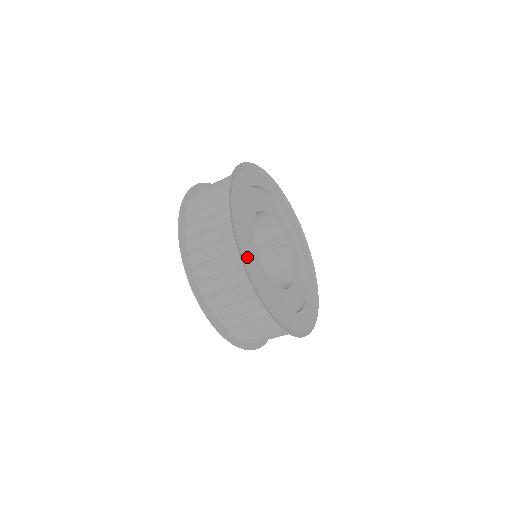
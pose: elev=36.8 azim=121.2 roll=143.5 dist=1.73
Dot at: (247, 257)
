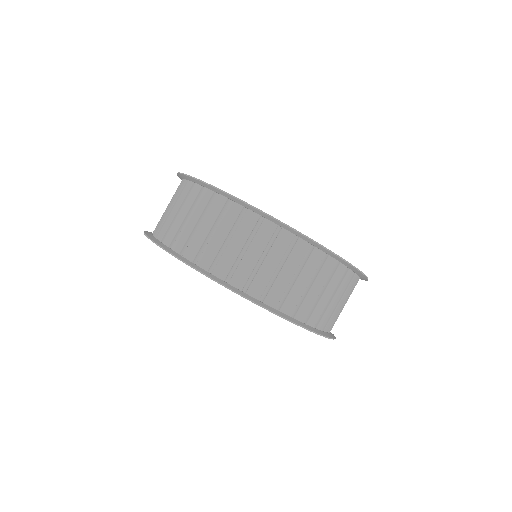
Dot at: occluded
